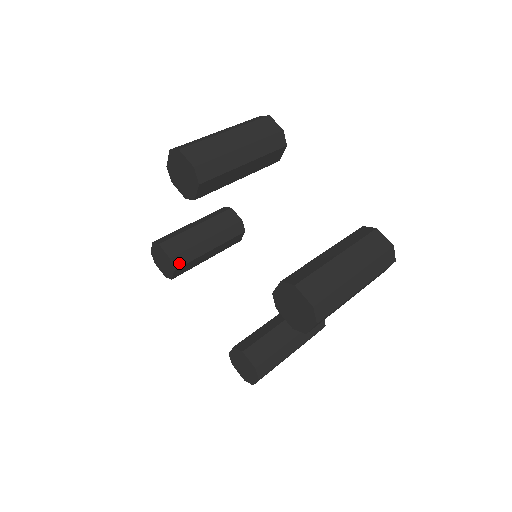
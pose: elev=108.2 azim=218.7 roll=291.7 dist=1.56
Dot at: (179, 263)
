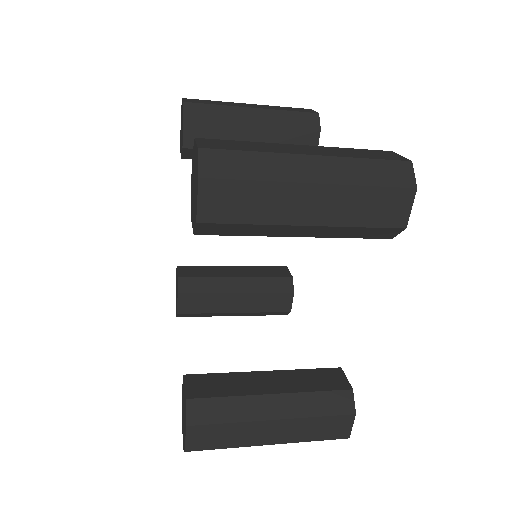
Dot at: (187, 288)
